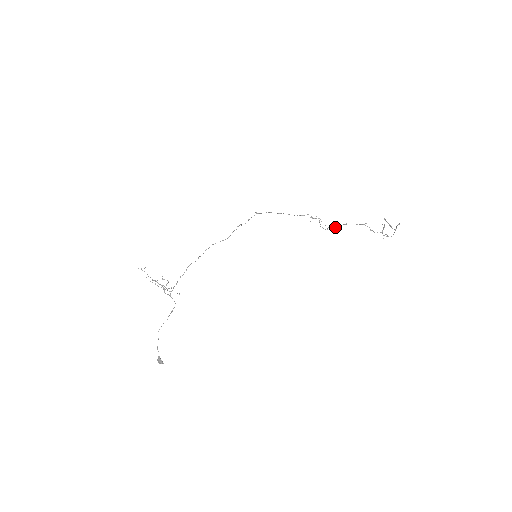
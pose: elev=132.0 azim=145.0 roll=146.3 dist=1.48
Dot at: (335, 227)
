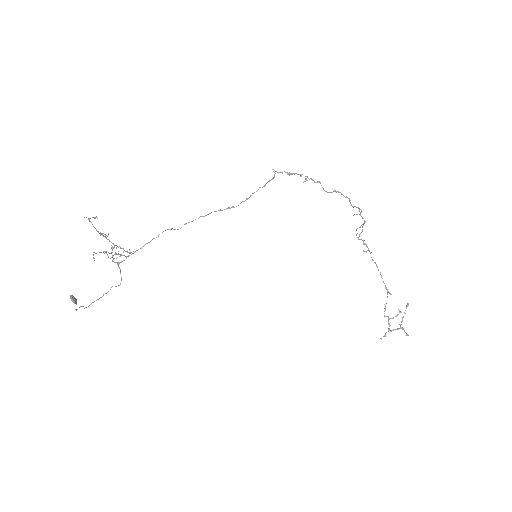
Dot at: occluded
